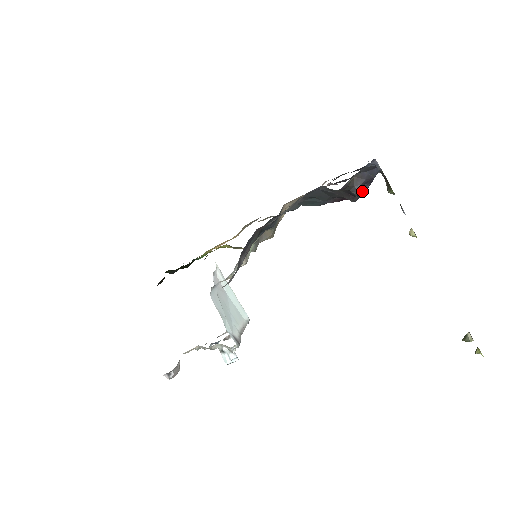
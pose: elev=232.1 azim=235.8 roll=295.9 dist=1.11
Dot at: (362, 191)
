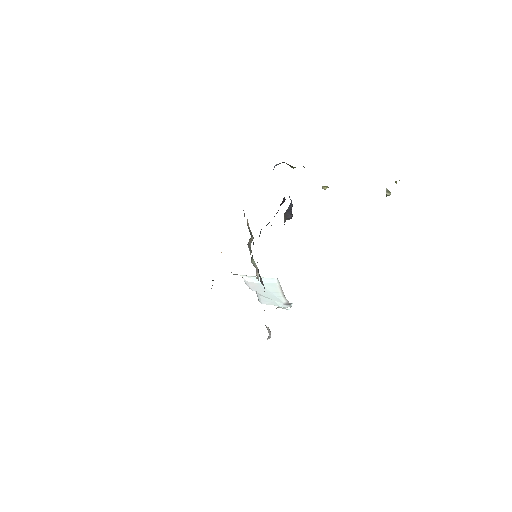
Dot at: (292, 214)
